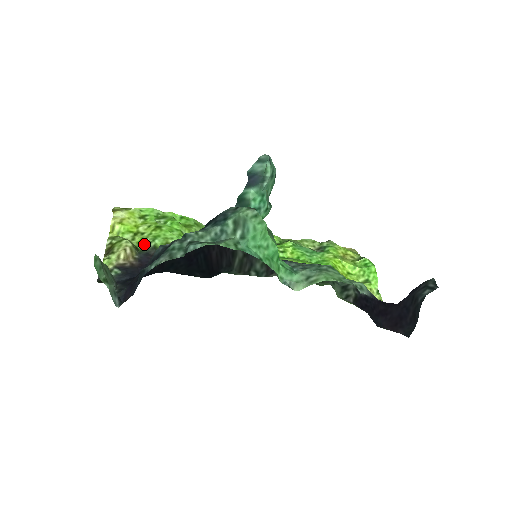
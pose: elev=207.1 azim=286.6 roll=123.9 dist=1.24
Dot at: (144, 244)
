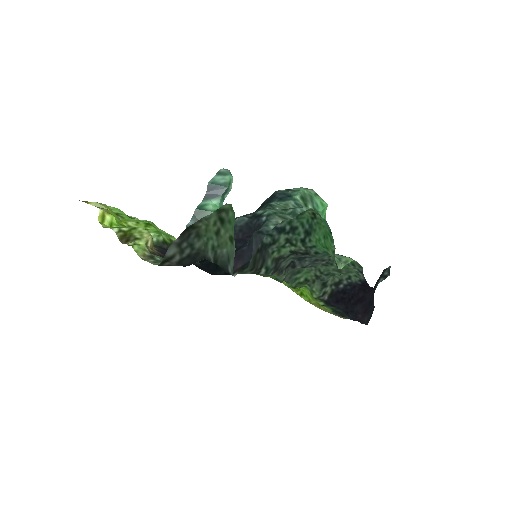
Dot at: occluded
